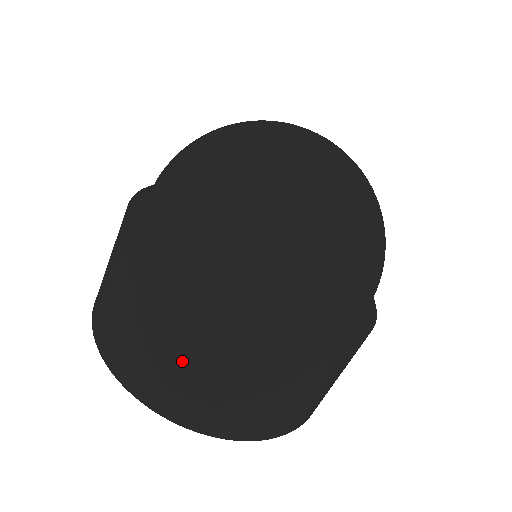
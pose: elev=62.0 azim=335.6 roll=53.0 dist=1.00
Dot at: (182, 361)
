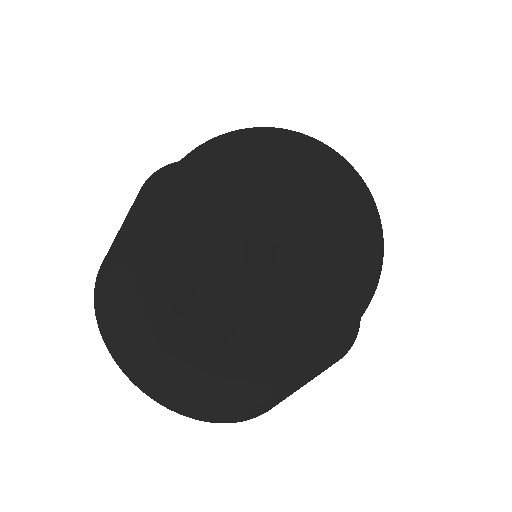
Dot at: (126, 309)
